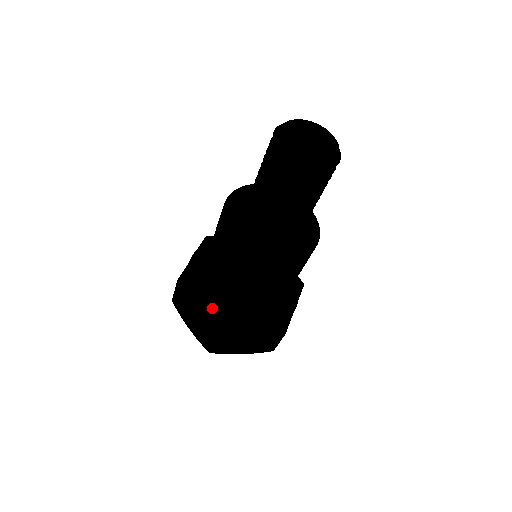
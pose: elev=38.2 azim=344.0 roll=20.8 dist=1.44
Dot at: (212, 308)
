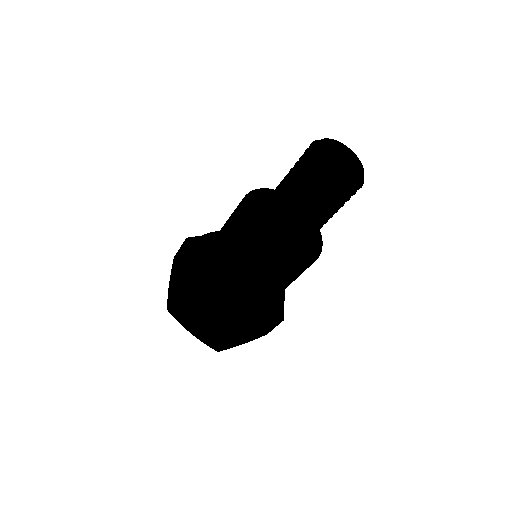
Dot at: (194, 272)
